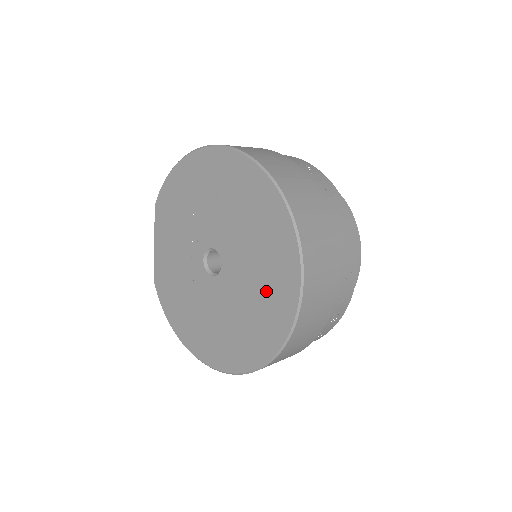
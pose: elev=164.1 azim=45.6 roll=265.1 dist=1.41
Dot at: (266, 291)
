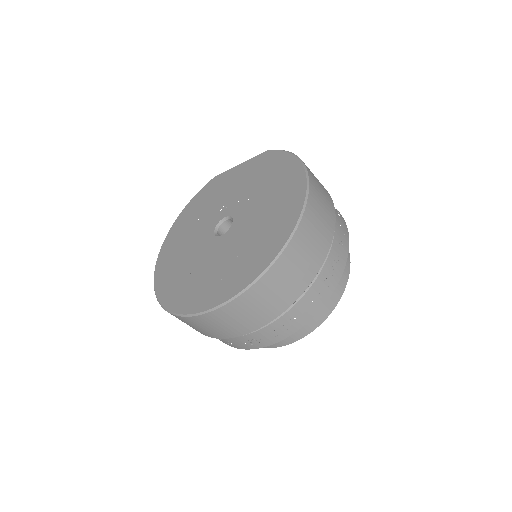
Dot at: (202, 283)
